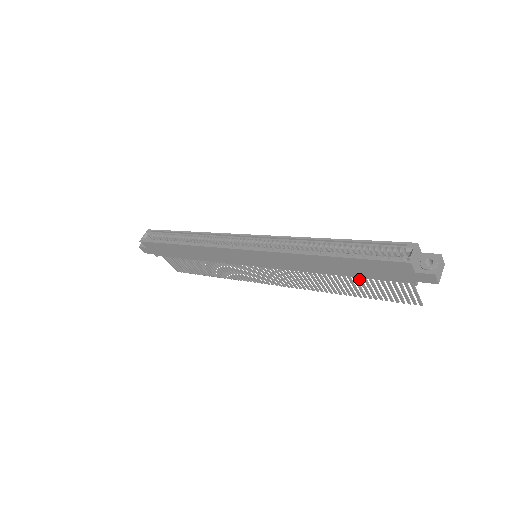
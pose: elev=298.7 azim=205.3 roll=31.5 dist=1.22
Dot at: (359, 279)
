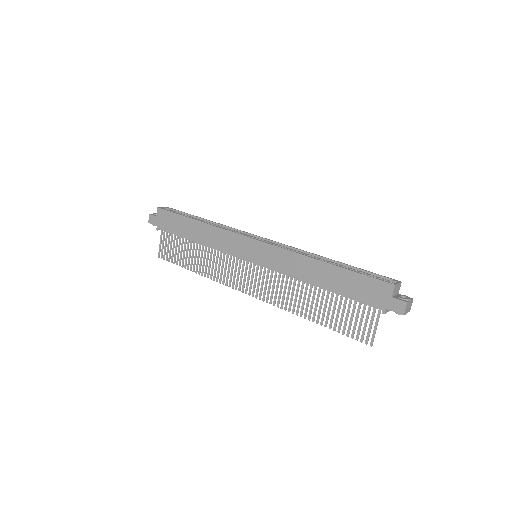
Dot at: (335, 300)
